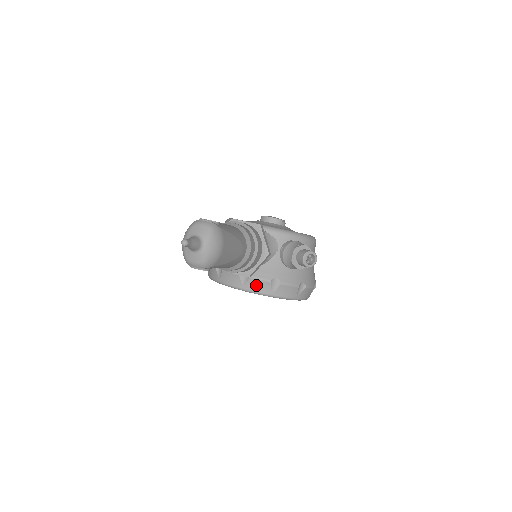
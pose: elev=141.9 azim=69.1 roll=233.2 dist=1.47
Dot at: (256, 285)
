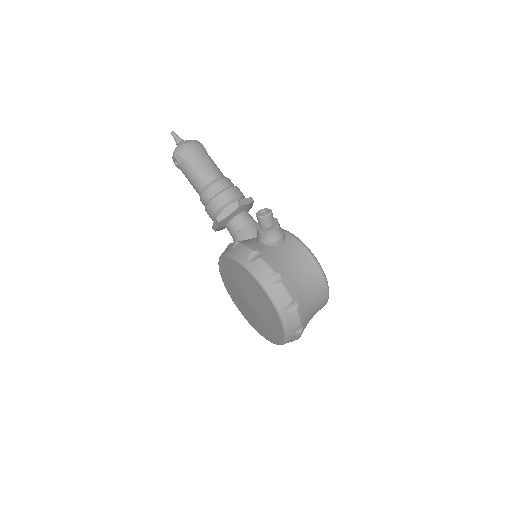
Dot at: (227, 249)
